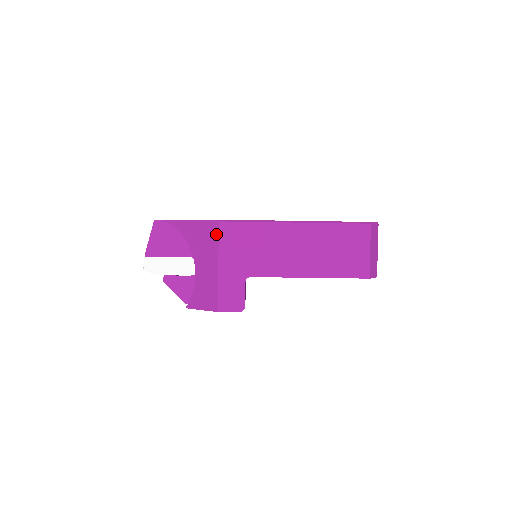
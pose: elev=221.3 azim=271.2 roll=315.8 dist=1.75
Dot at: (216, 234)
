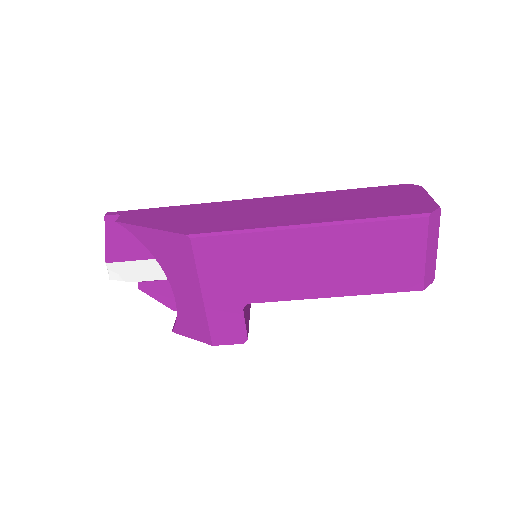
Dot at: (190, 254)
